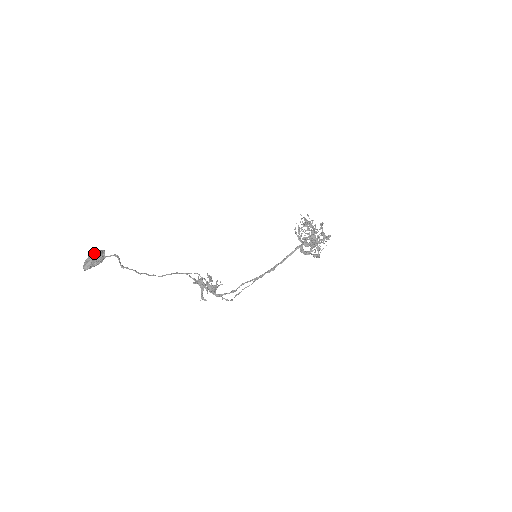
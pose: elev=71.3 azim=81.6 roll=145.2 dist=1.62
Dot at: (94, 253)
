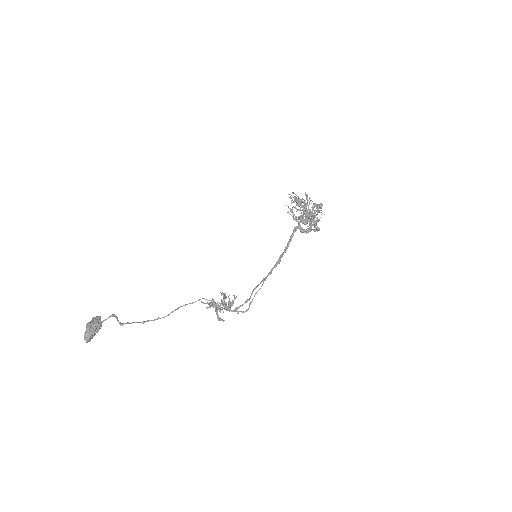
Dot at: (89, 323)
